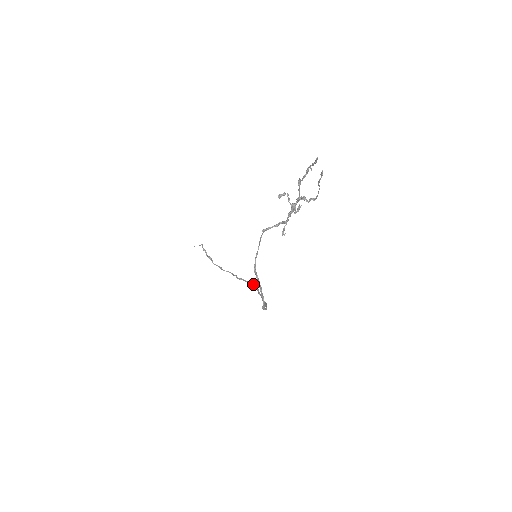
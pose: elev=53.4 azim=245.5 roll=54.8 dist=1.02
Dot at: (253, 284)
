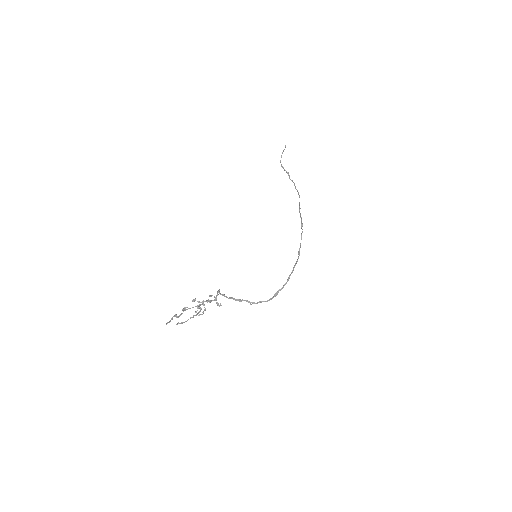
Dot at: occluded
